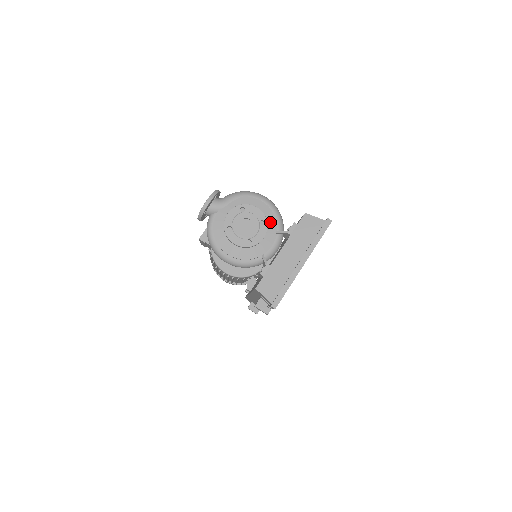
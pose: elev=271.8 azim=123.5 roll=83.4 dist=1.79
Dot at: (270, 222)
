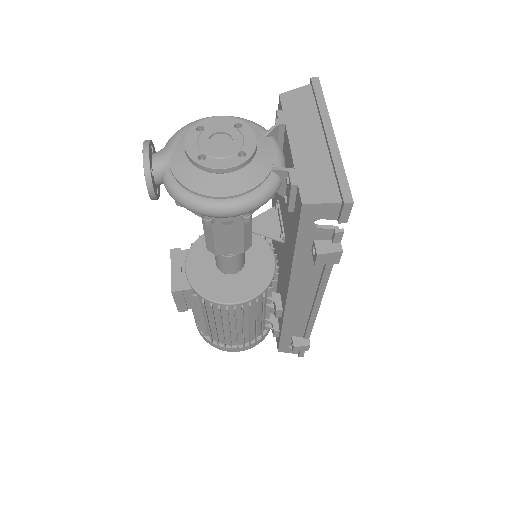
Dot at: occluded
